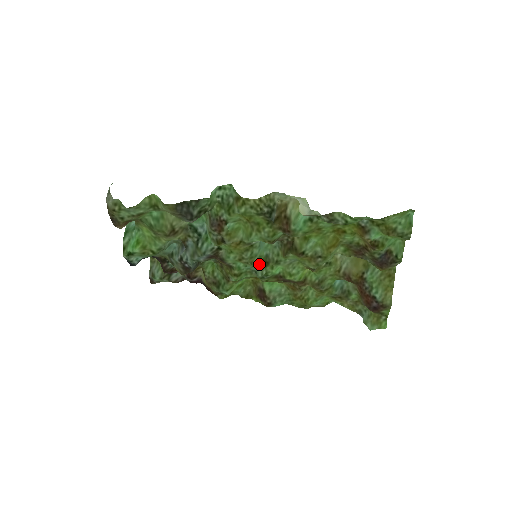
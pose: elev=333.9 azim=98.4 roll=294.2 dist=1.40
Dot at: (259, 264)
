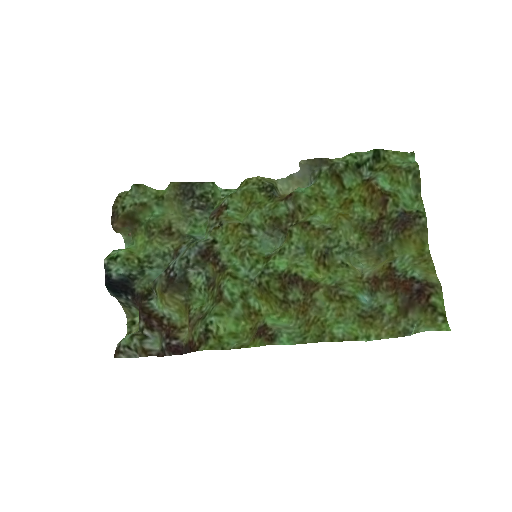
Dot at: (259, 263)
